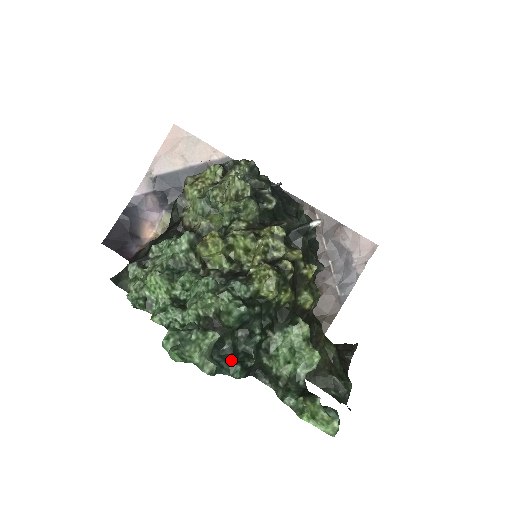
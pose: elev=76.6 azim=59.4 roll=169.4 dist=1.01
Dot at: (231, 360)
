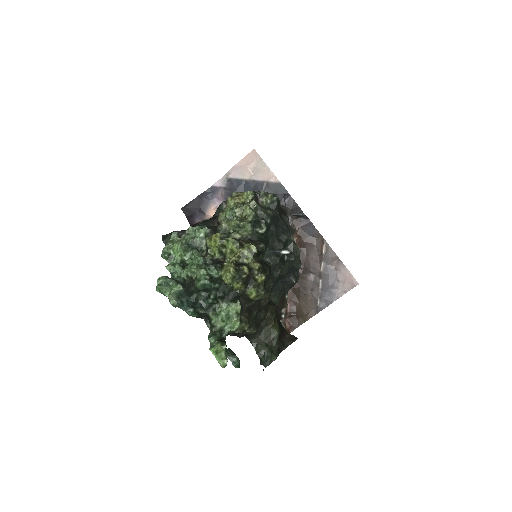
Dot at: (191, 305)
